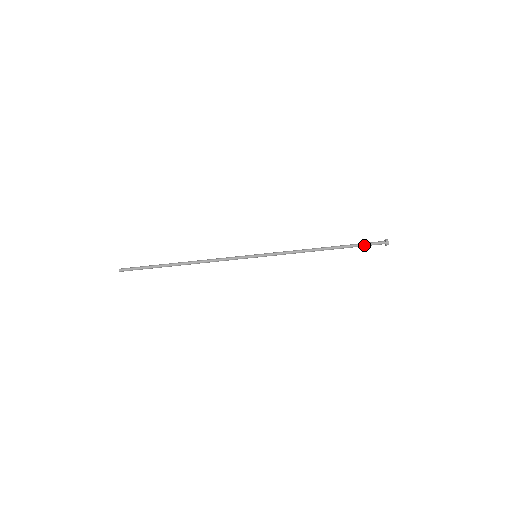
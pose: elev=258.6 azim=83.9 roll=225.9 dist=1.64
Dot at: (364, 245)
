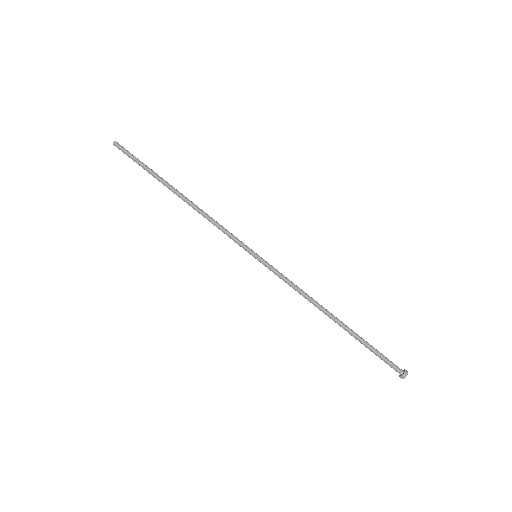
Dot at: (378, 352)
